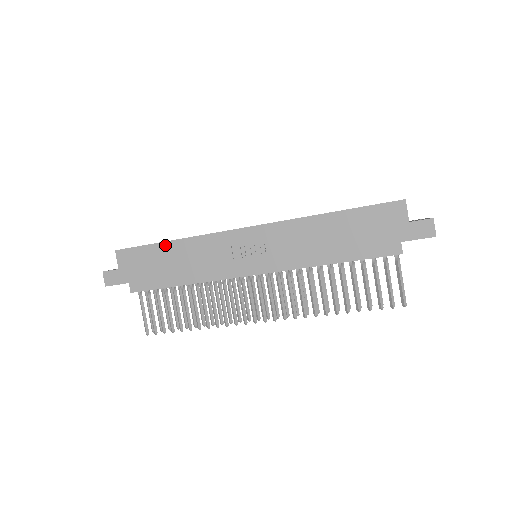
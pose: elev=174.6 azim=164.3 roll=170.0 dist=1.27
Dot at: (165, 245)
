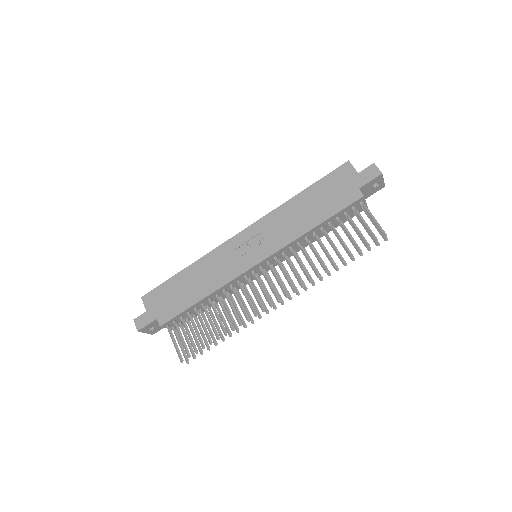
Dot at: (180, 274)
